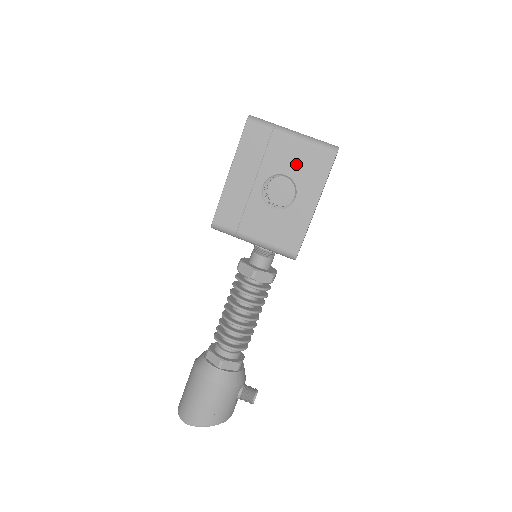
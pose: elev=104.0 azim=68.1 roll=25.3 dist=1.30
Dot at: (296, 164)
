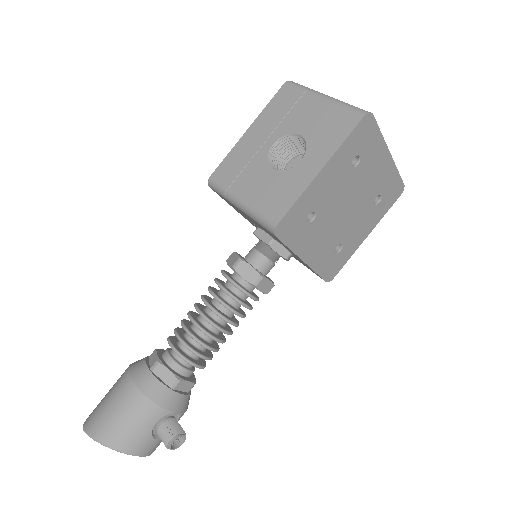
Dot at: (316, 124)
